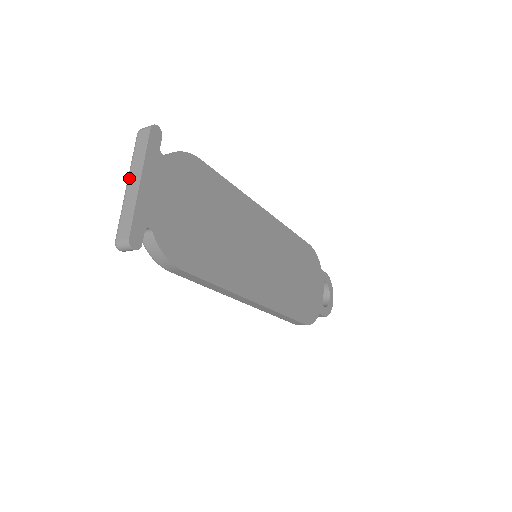
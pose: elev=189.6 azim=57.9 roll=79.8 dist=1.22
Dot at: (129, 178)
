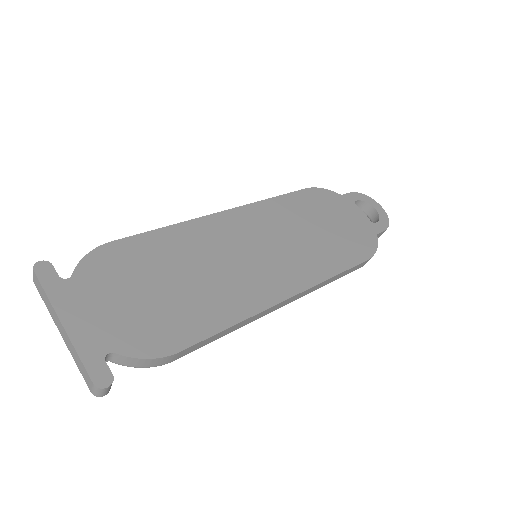
Dot at: occluded
